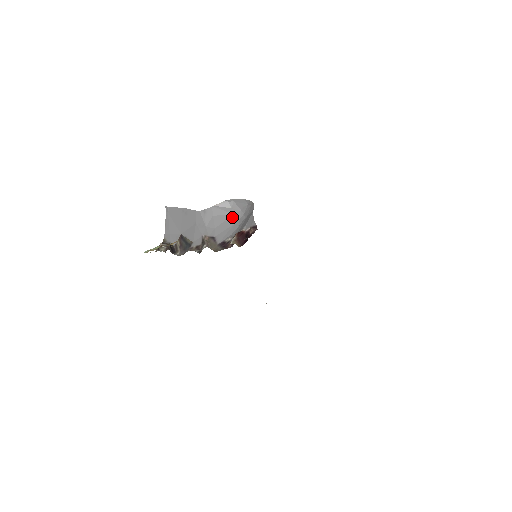
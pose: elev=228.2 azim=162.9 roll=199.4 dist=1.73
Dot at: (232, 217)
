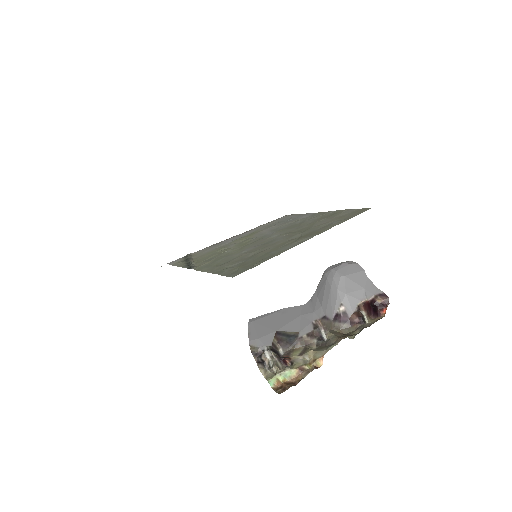
Dot at: (327, 282)
